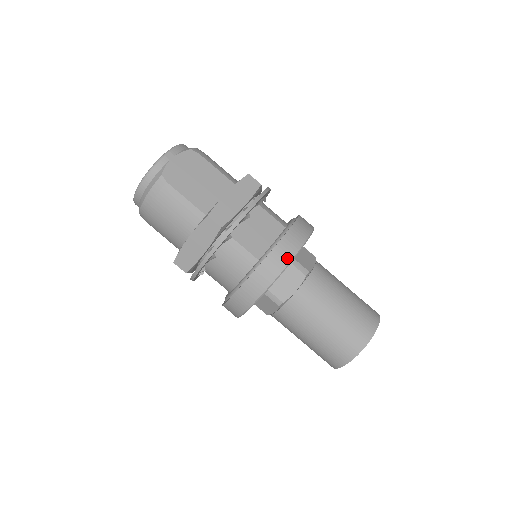
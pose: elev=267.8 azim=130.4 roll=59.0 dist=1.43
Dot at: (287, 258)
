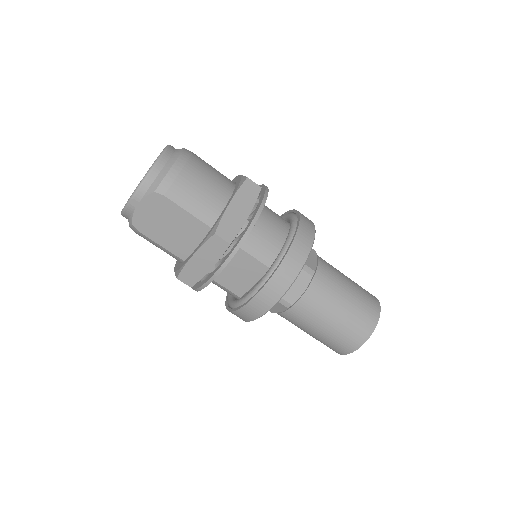
Dot at: (256, 315)
